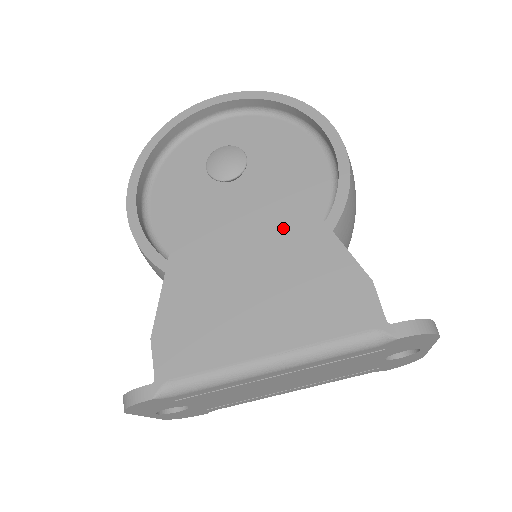
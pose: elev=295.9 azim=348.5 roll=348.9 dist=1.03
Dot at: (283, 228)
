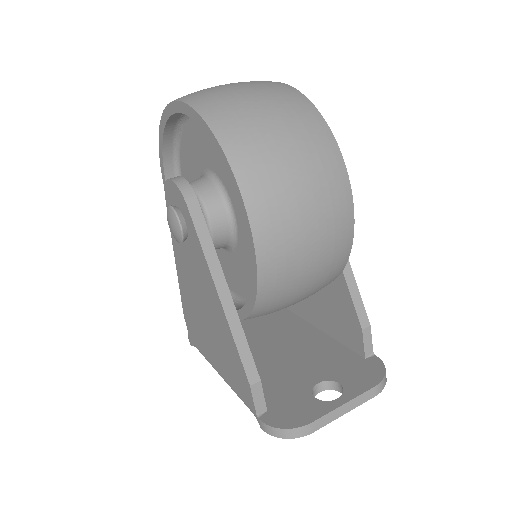
Dot at: (211, 304)
